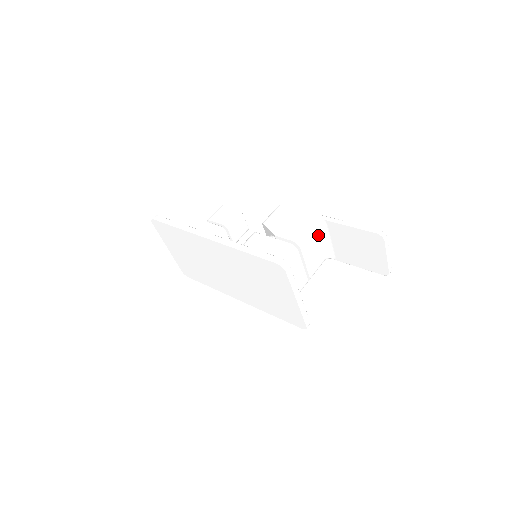
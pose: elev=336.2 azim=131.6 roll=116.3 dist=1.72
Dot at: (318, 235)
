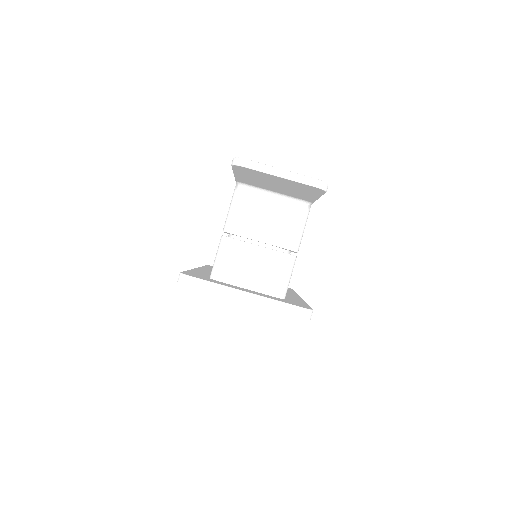
Dot at: (254, 199)
